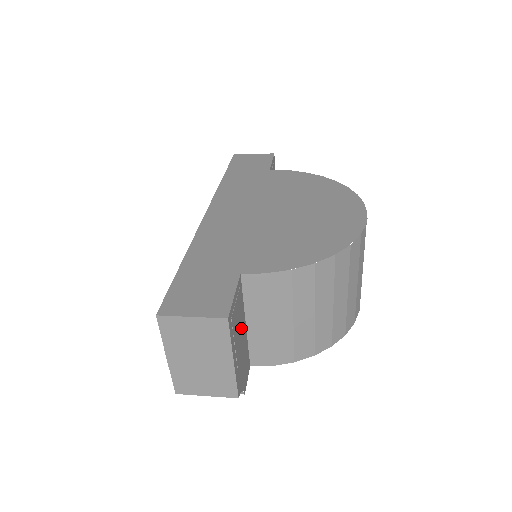
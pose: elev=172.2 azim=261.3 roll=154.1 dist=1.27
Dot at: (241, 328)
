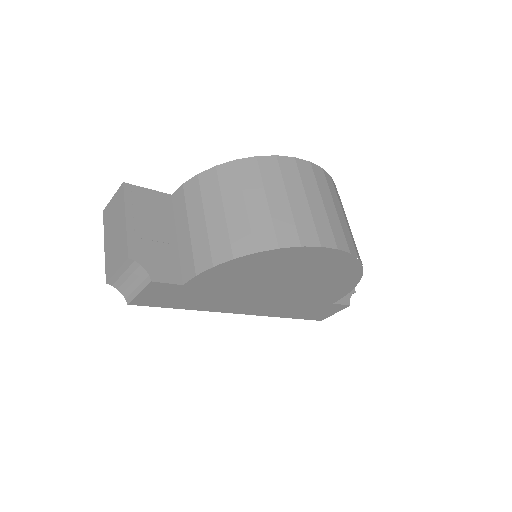
Dot at: (159, 224)
